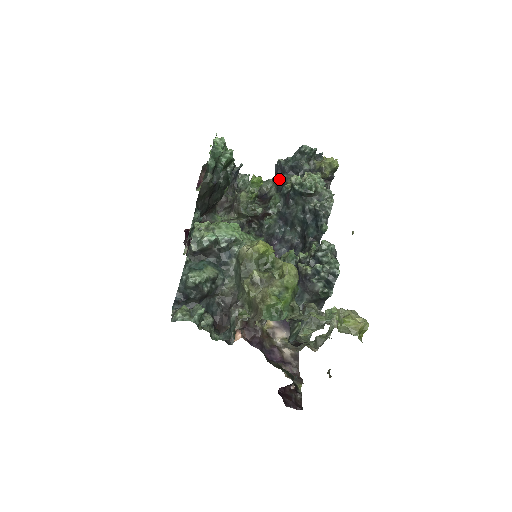
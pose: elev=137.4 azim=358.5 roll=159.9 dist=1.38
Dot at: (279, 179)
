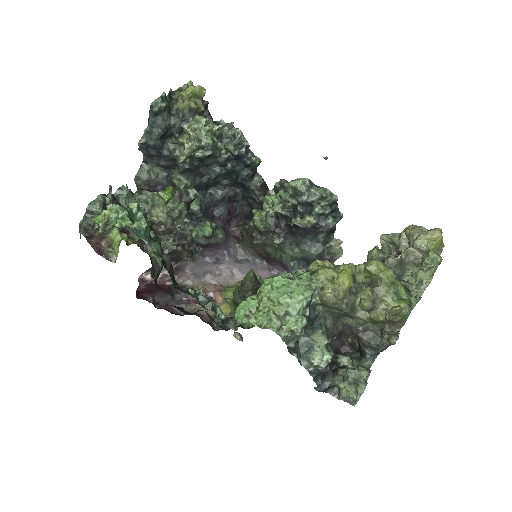
Dot at: (158, 158)
